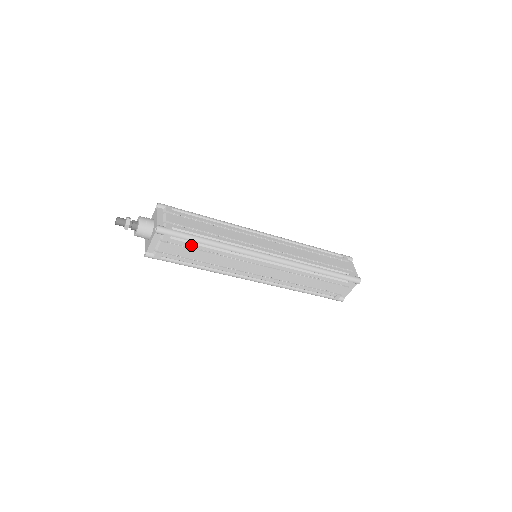
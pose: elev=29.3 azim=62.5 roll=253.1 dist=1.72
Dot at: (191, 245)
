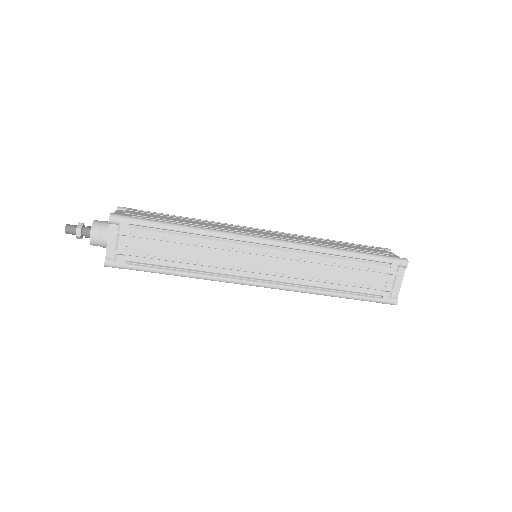
Dot at: (159, 235)
